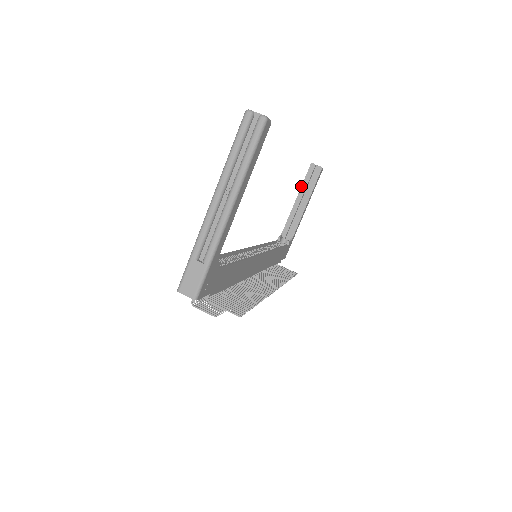
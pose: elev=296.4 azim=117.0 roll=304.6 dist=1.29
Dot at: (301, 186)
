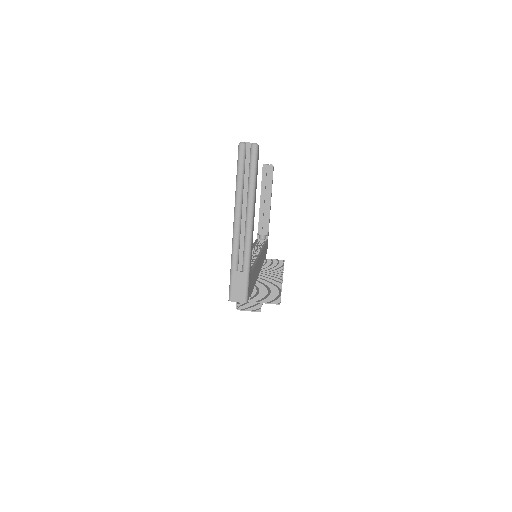
Dot at: (261, 186)
